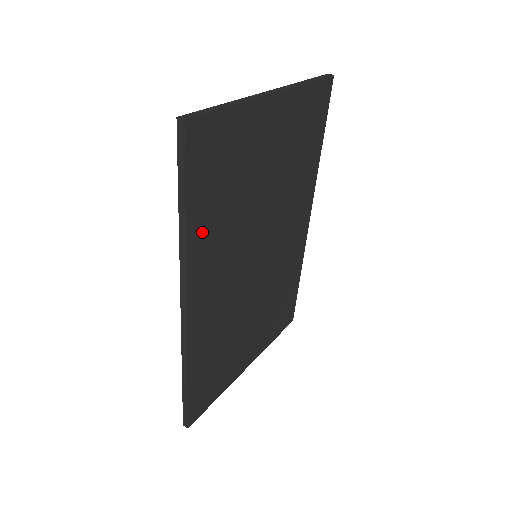
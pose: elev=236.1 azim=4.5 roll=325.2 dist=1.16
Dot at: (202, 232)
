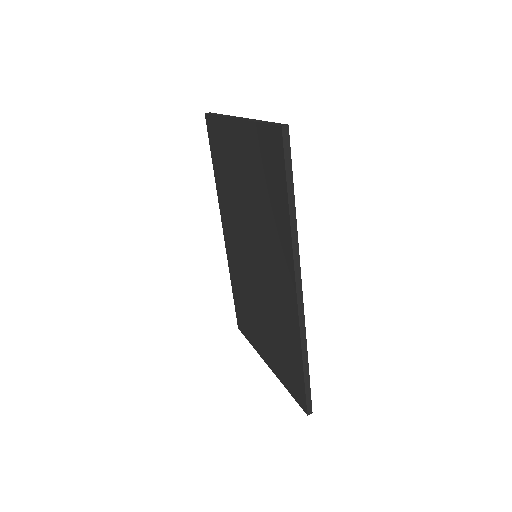
Dot at: occluded
